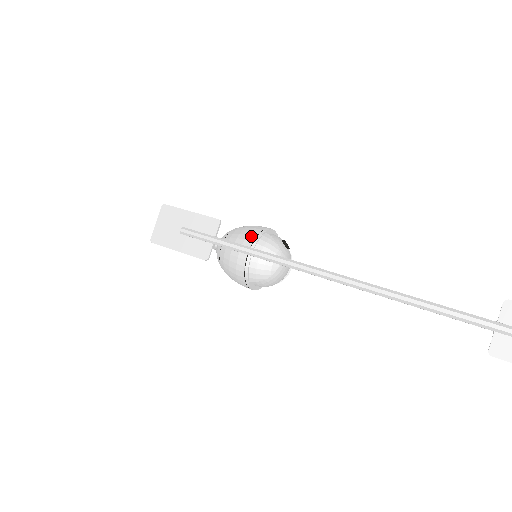
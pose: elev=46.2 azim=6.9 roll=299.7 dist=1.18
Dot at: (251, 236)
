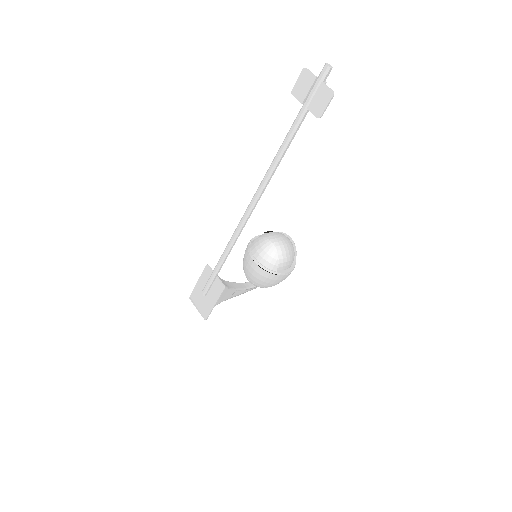
Dot at: (246, 253)
